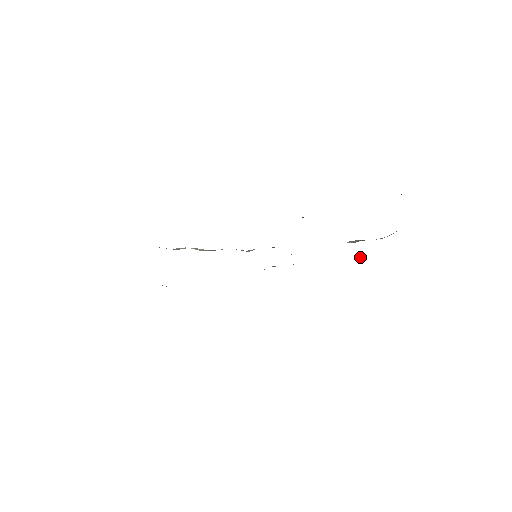
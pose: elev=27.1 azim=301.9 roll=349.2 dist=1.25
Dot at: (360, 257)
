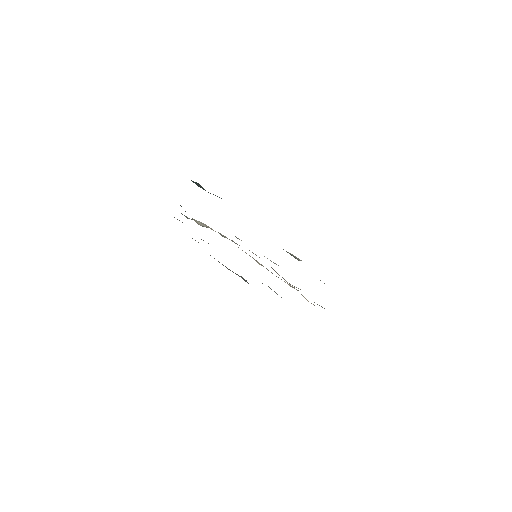
Dot at: occluded
